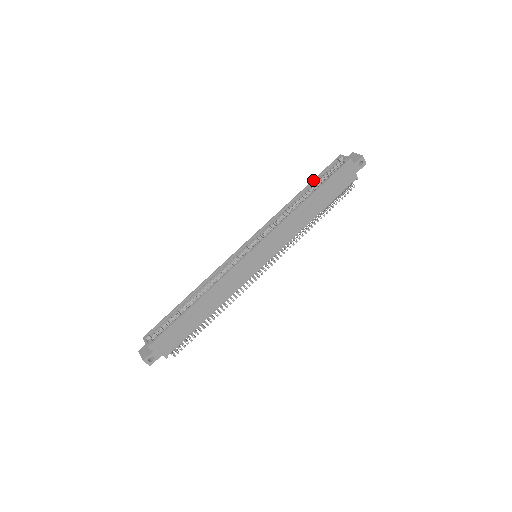
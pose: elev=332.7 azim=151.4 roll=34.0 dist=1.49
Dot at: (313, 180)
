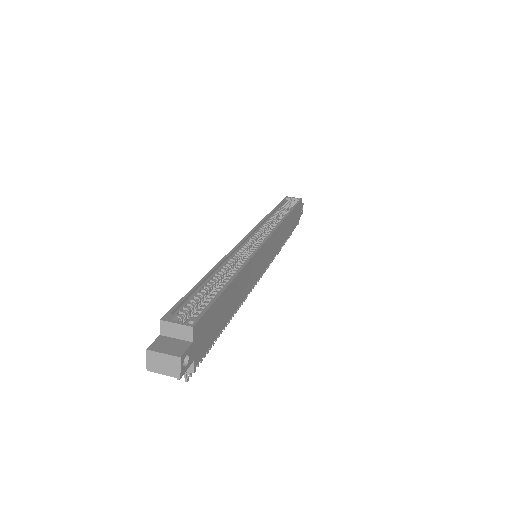
Dot at: (278, 205)
